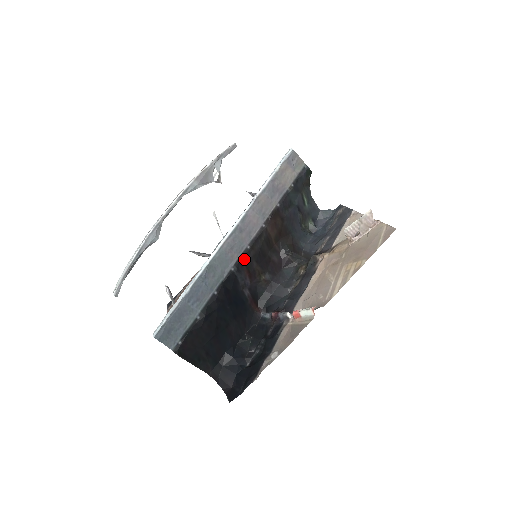
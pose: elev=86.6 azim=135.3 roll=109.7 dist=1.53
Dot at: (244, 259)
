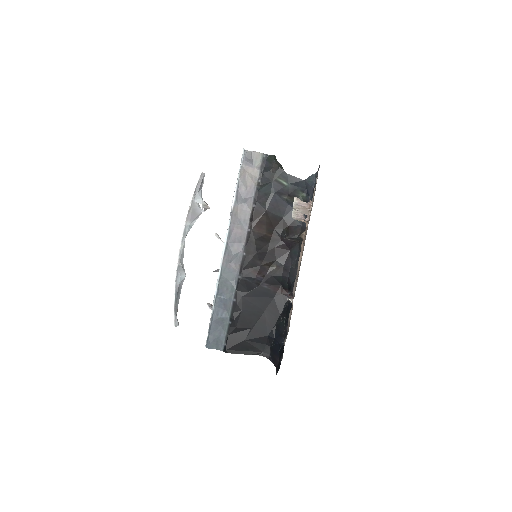
Dot at: (246, 264)
